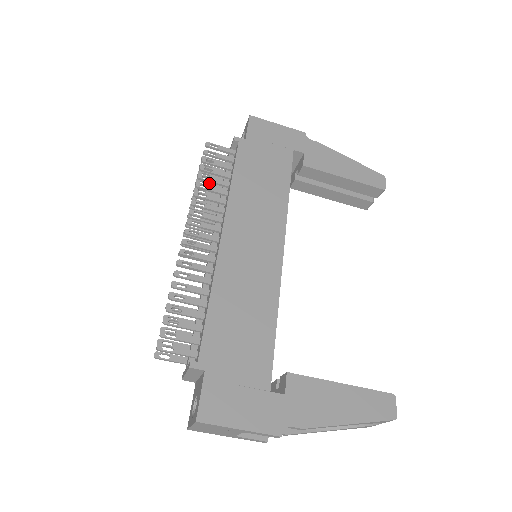
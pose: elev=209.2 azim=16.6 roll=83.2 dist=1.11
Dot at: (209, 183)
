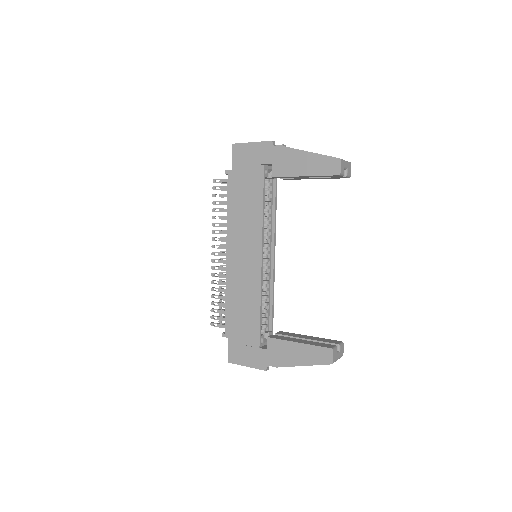
Dot at: occluded
